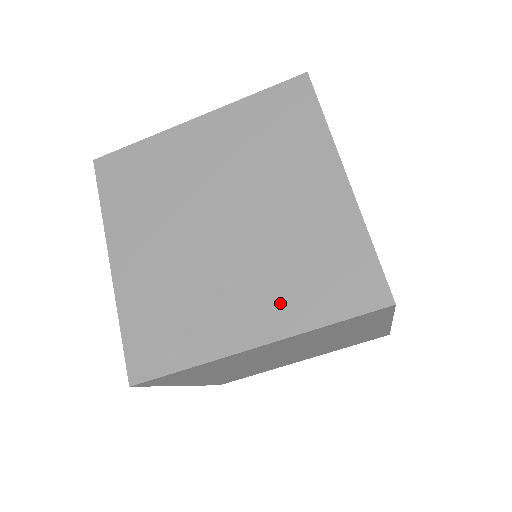
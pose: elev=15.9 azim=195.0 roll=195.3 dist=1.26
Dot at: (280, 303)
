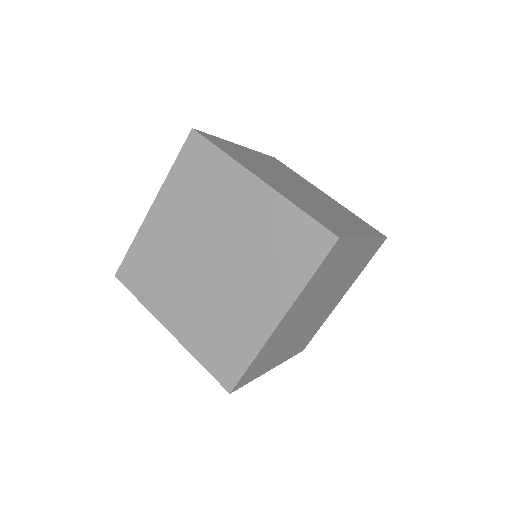
Dot at: (276, 285)
